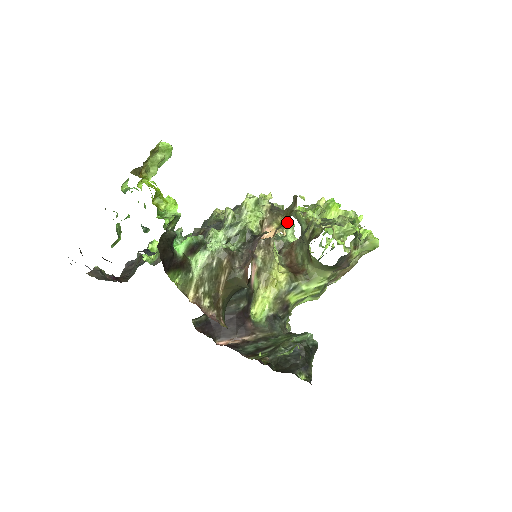
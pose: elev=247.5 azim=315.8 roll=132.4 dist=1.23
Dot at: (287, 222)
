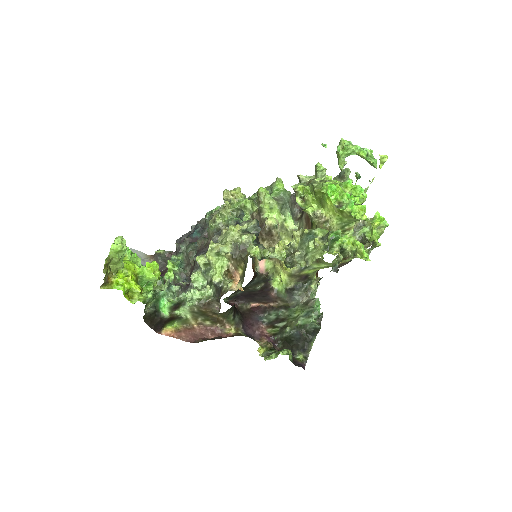
Dot at: occluded
